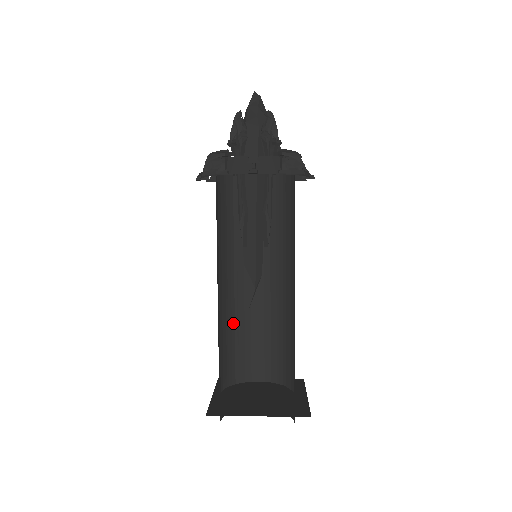
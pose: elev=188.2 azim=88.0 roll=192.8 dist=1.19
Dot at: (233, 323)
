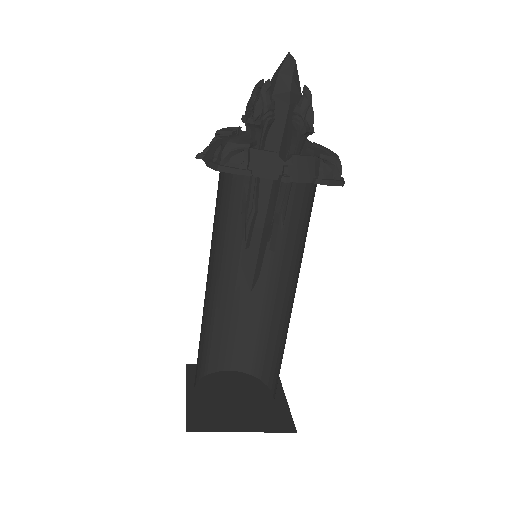
Dot at: (213, 315)
